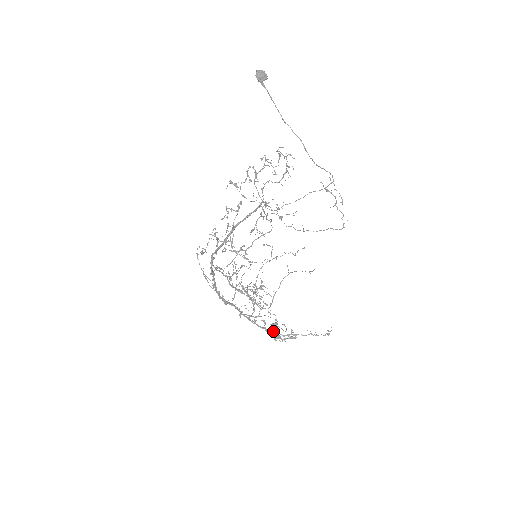
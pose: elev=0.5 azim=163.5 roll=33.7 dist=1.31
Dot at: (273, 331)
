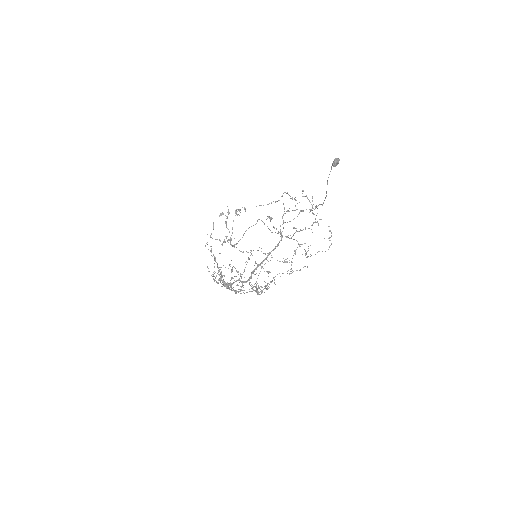
Dot at: (226, 283)
